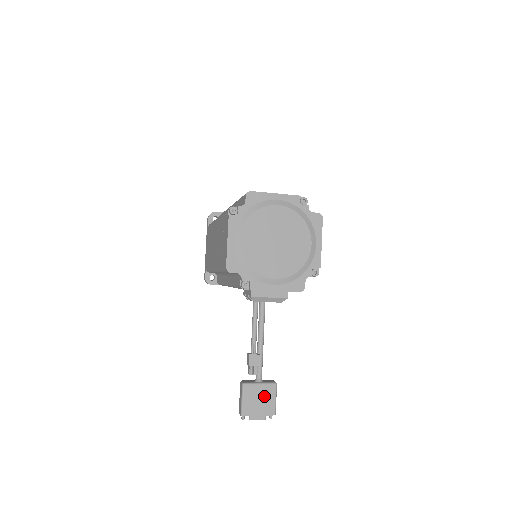
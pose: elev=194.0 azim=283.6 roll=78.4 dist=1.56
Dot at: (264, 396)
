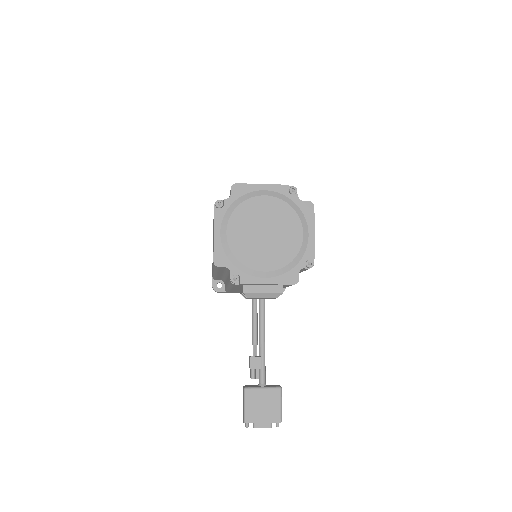
Dot at: (268, 401)
